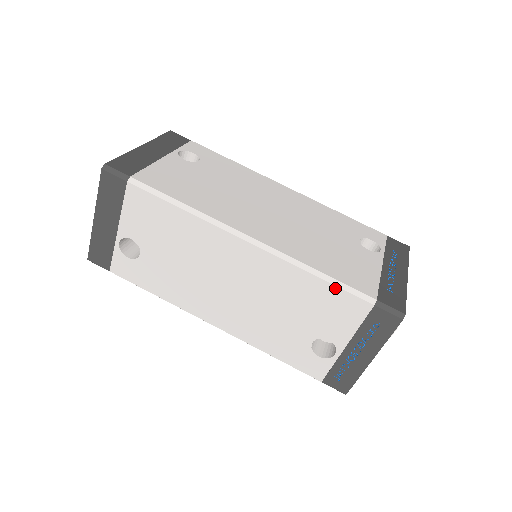
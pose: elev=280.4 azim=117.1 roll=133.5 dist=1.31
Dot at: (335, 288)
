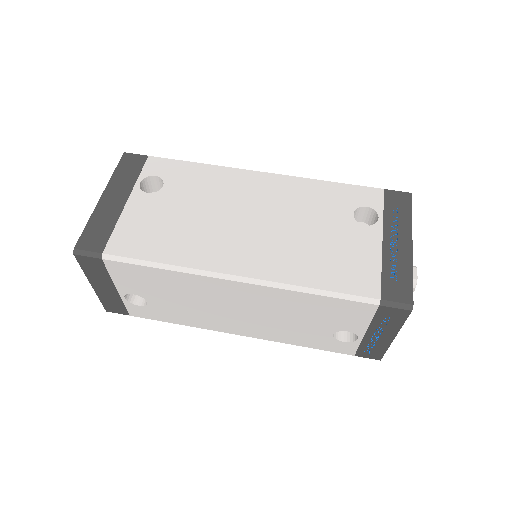
Dot at: (336, 299)
